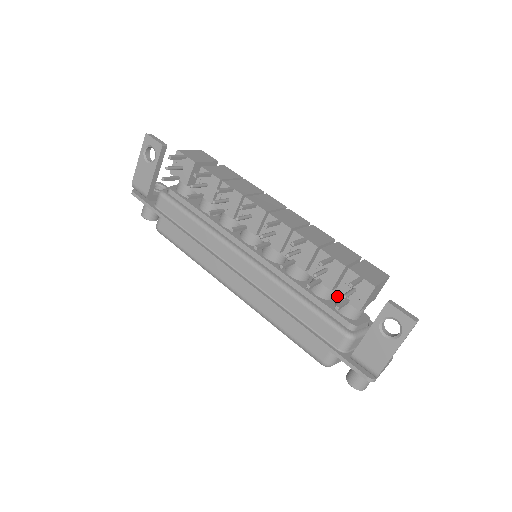
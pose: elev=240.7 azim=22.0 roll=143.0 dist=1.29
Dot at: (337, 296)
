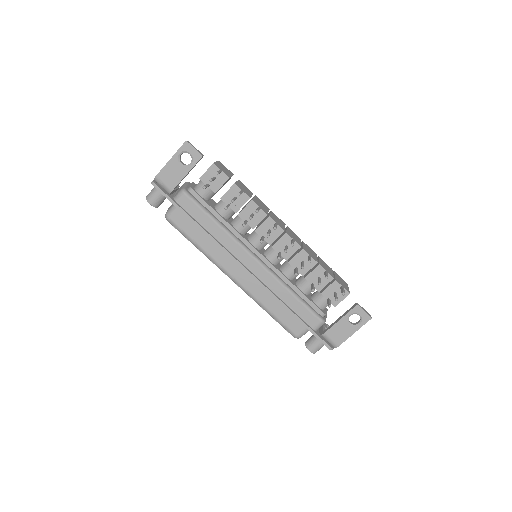
Dot at: occluded
